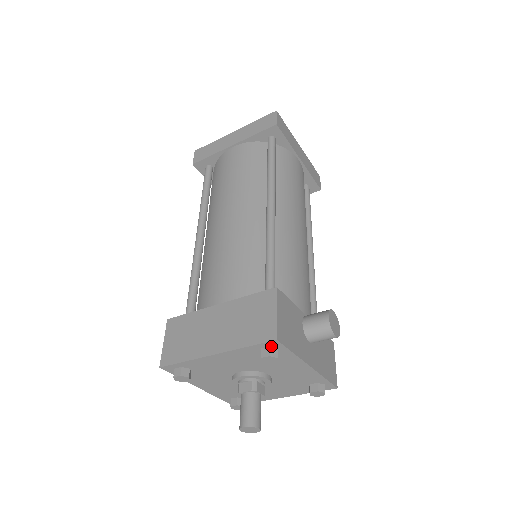
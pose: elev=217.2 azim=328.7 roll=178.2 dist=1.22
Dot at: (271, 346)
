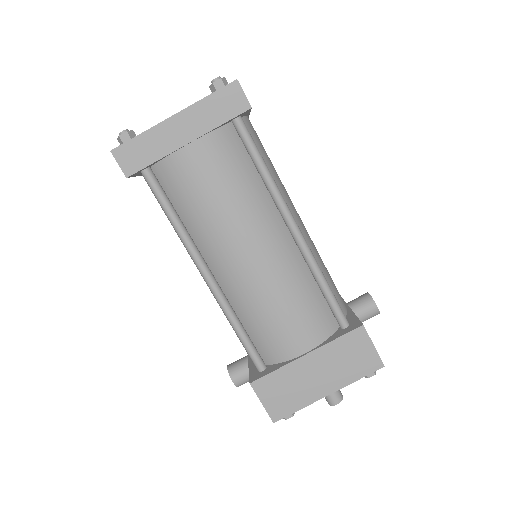
Dot at: occluded
